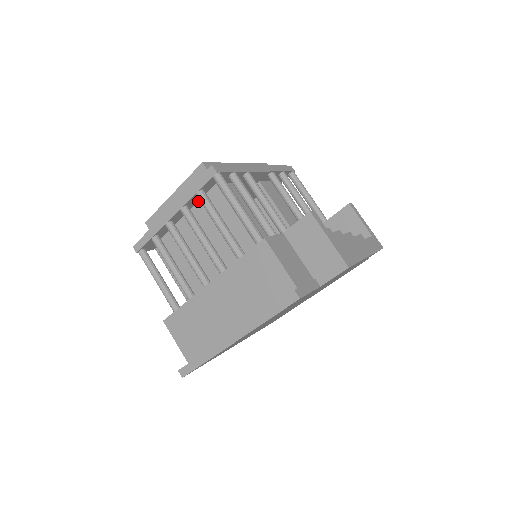
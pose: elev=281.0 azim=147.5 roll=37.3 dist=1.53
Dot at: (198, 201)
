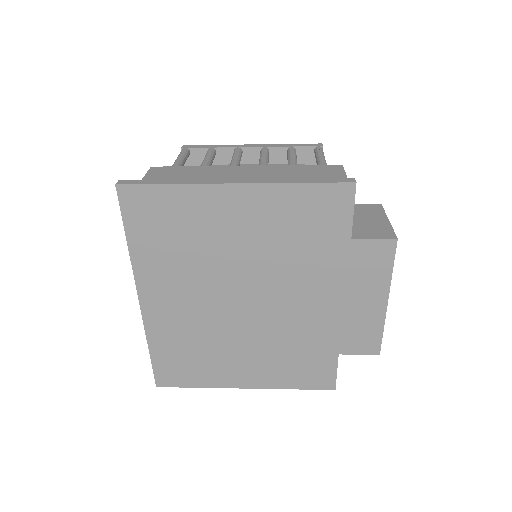
Dot at: (275, 164)
